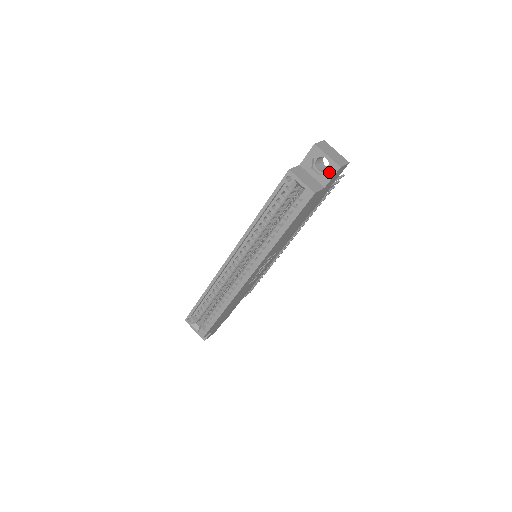
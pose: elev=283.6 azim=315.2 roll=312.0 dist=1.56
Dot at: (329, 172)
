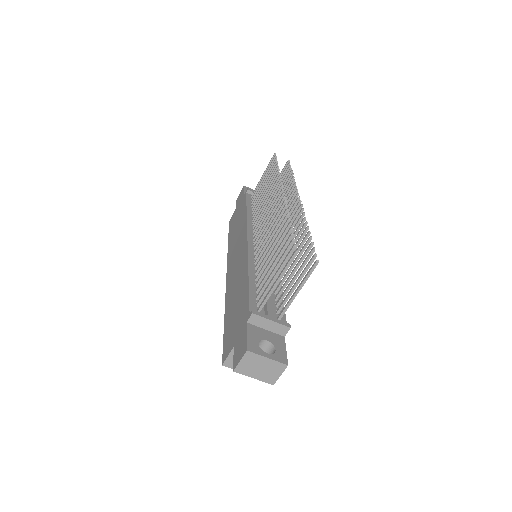
Dot at: occluded
